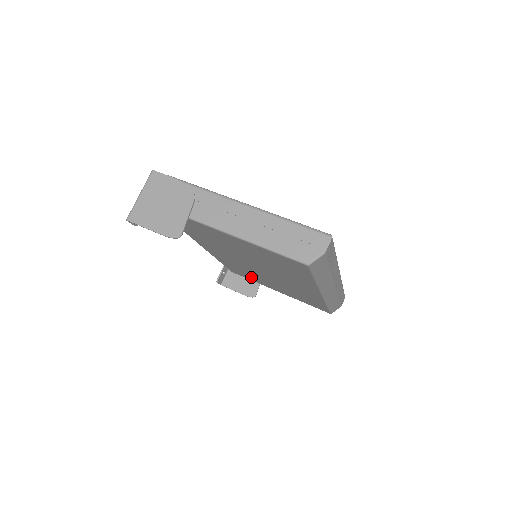
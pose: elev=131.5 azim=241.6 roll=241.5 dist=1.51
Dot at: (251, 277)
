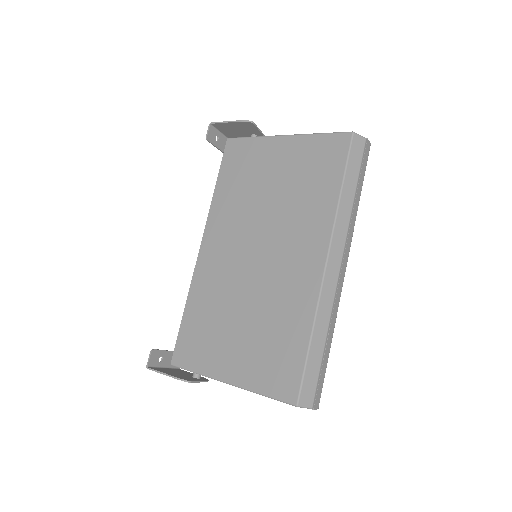
Dot at: (207, 341)
